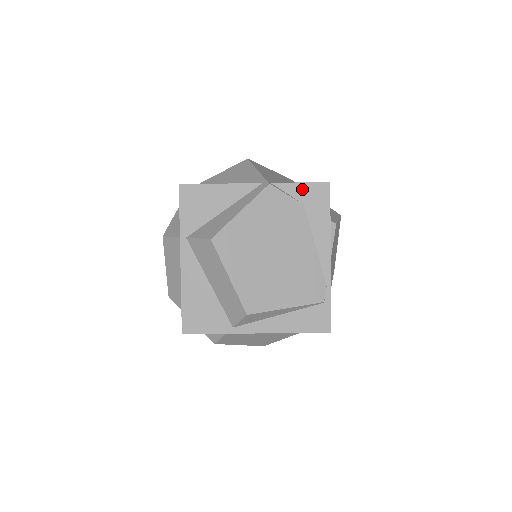
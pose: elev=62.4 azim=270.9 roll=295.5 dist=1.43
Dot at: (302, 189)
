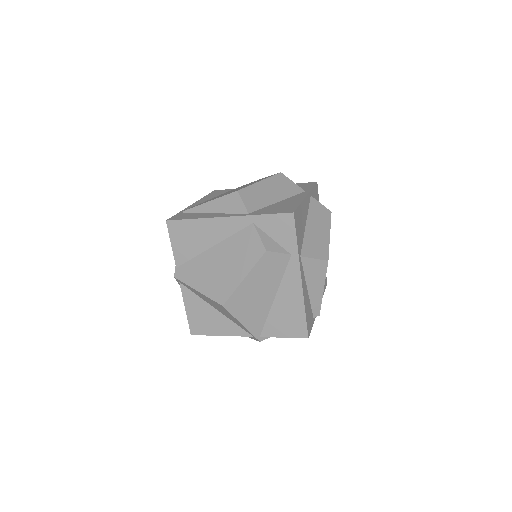
Dot at: occluded
